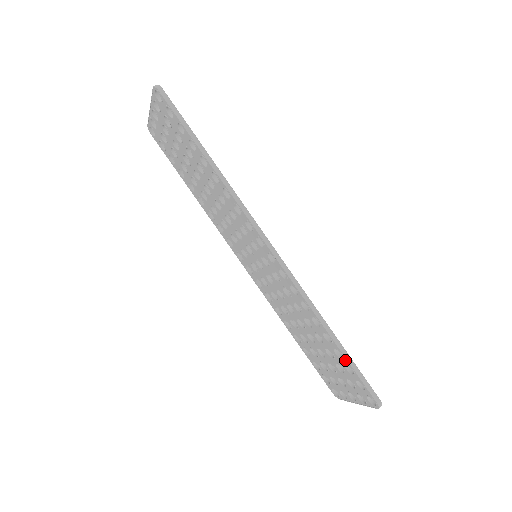
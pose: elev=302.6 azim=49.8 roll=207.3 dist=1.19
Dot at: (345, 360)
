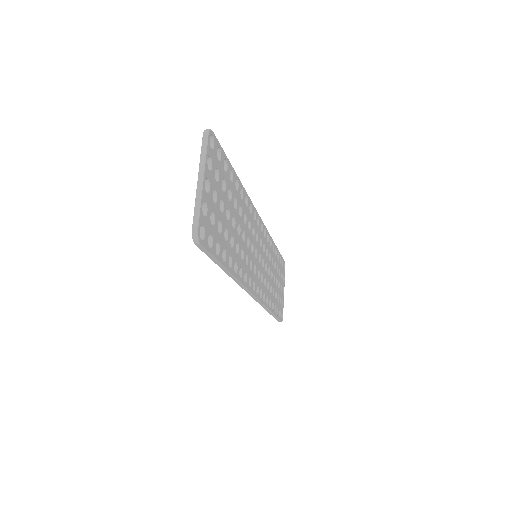
Dot at: (225, 167)
